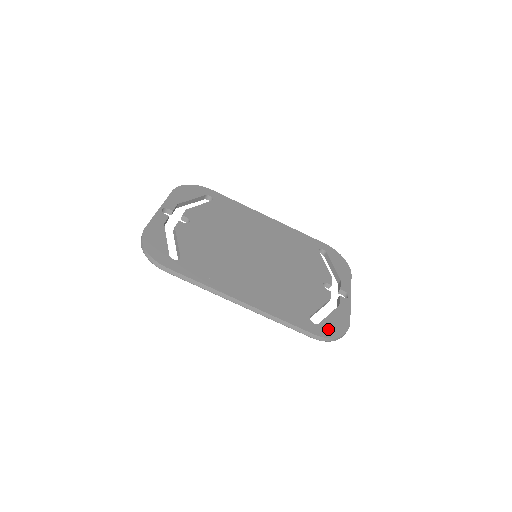
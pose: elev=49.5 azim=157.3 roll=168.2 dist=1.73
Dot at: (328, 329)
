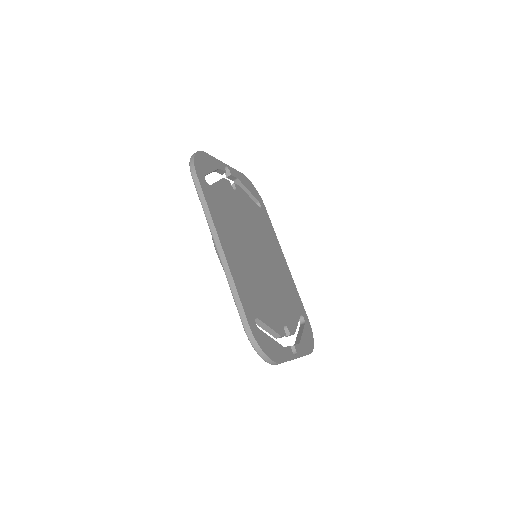
Dot at: (262, 339)
